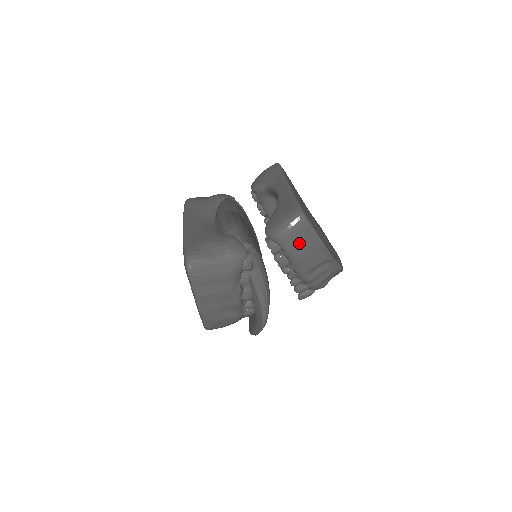
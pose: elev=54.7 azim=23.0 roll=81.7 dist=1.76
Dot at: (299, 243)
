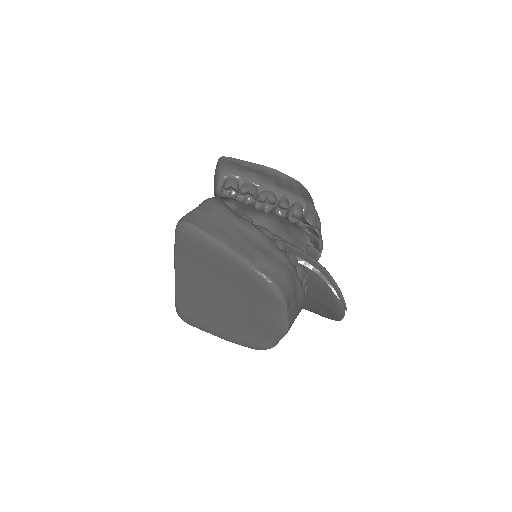
Dot at: (240, 167)
